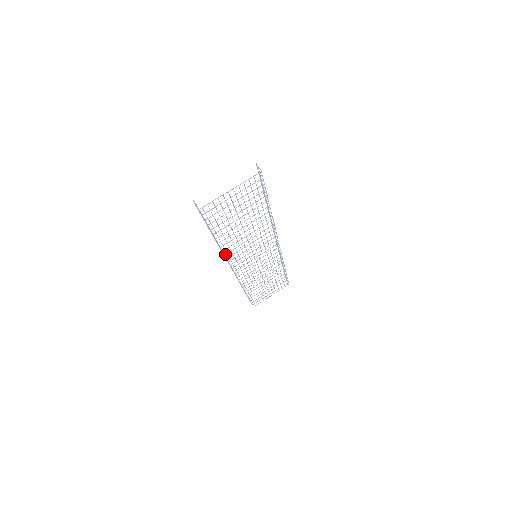
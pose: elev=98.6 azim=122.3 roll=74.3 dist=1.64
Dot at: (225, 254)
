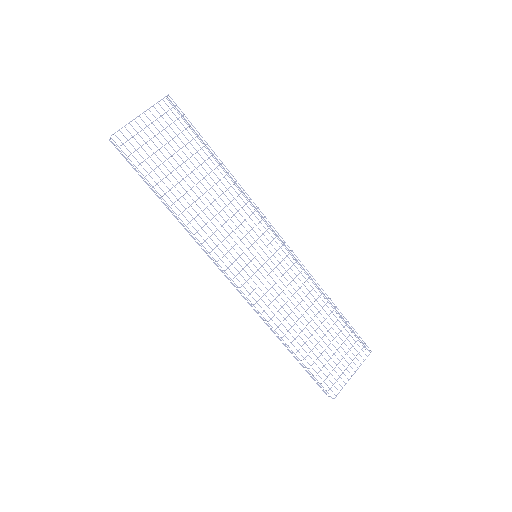
Dot at: (195, 233)
